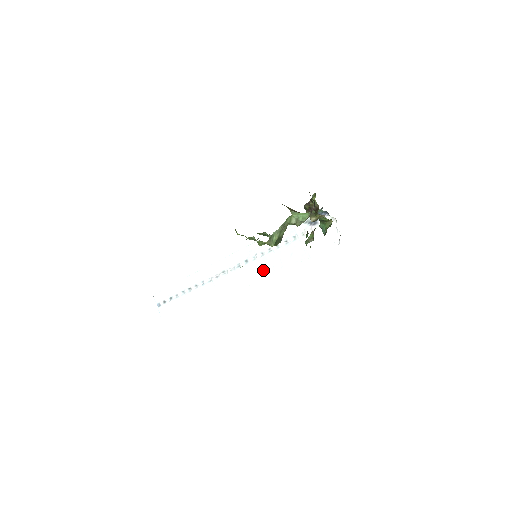
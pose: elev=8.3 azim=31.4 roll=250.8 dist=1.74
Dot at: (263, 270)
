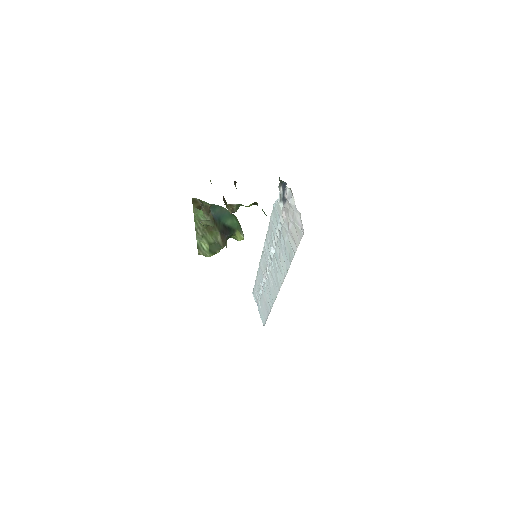
Dot at: (280, 270)
